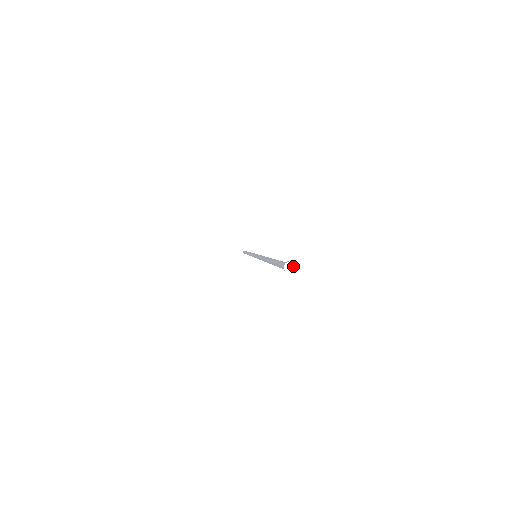
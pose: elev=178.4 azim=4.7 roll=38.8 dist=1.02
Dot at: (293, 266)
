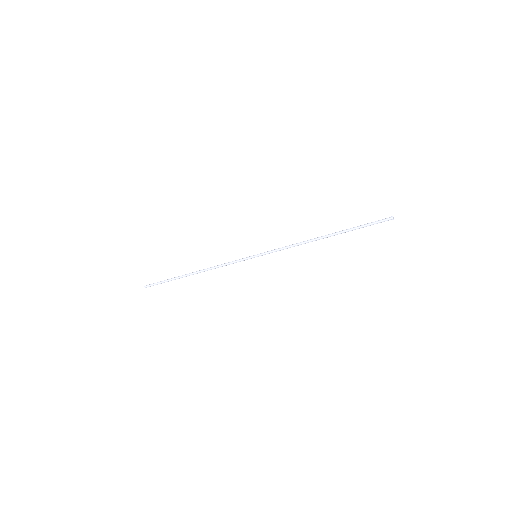
Dot at: occluded
